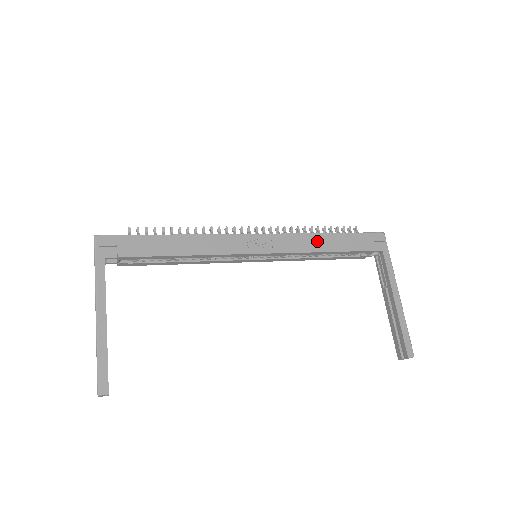
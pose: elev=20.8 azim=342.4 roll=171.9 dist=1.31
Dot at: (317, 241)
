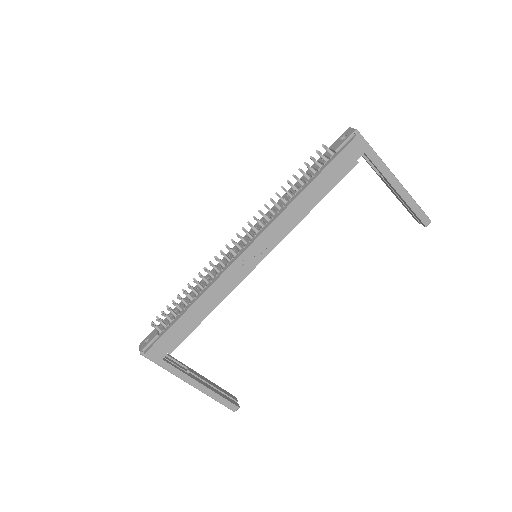
Dot at: (299, 207)
